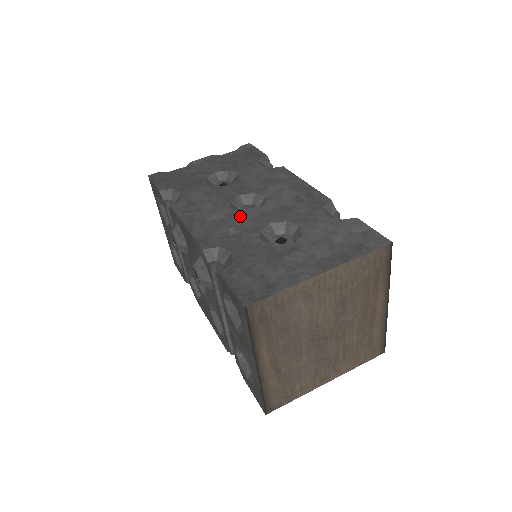
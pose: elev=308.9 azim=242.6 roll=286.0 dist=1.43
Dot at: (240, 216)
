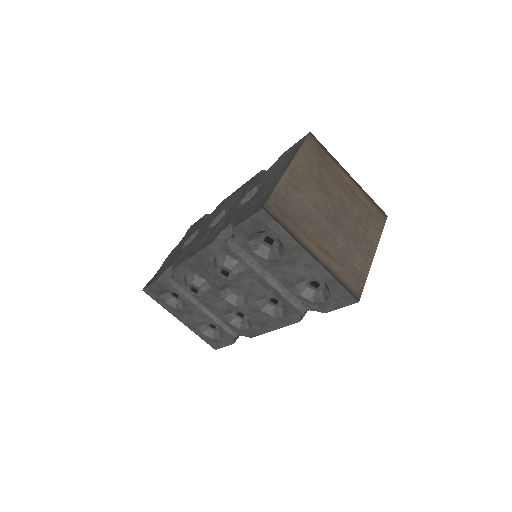
Dot at: (219, 222)
